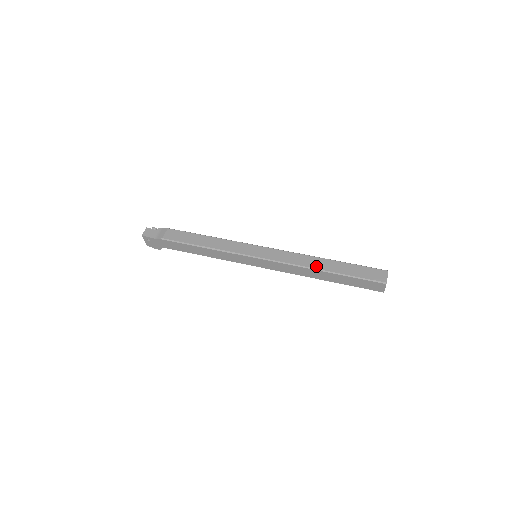
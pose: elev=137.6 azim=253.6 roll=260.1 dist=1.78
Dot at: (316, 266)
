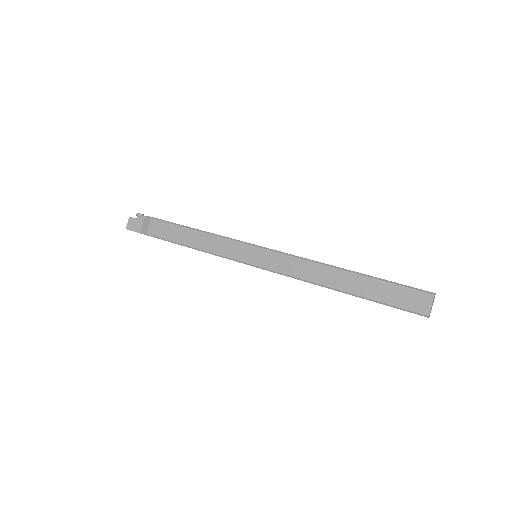
Dot at: (328, 283)
